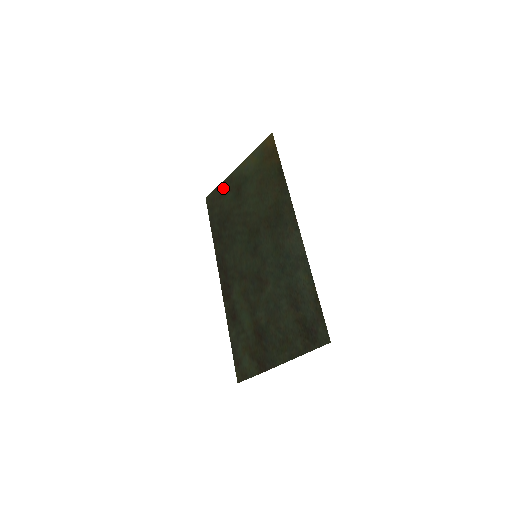
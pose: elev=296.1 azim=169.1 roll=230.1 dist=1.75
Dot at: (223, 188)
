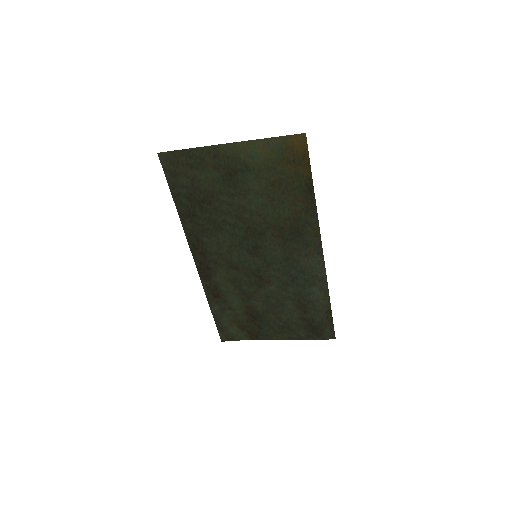
Dot at: (199, 158)
